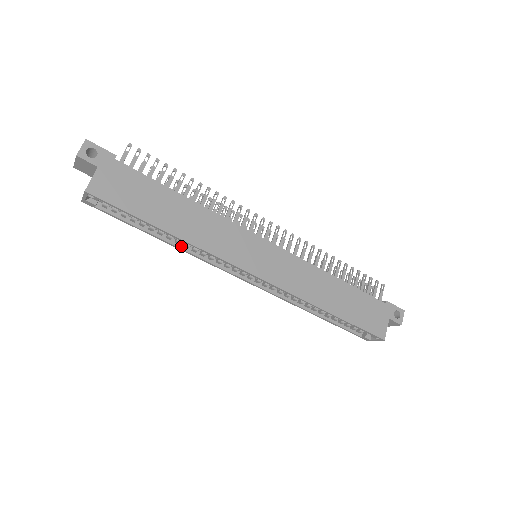
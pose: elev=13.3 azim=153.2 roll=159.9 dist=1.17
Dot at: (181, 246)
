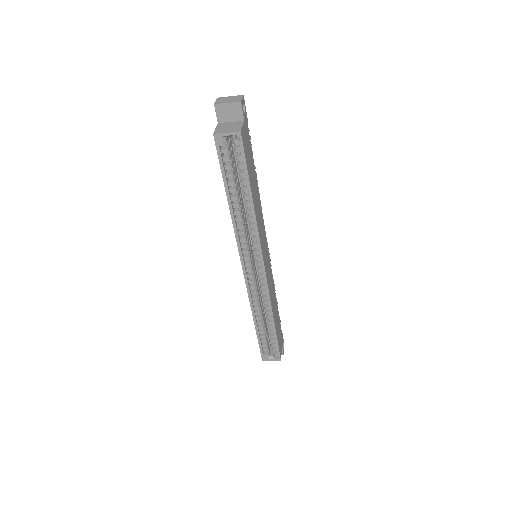
Dot at: (235, 218)
